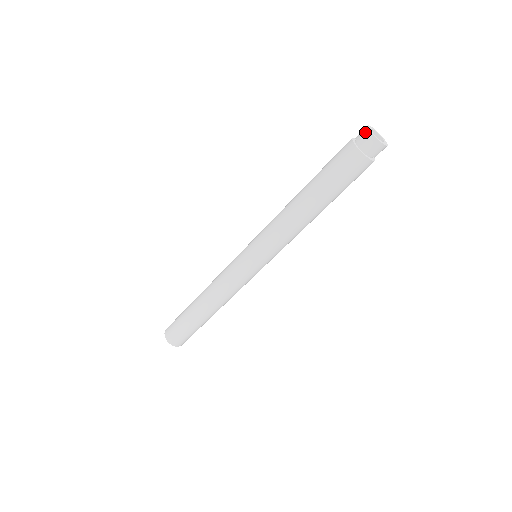
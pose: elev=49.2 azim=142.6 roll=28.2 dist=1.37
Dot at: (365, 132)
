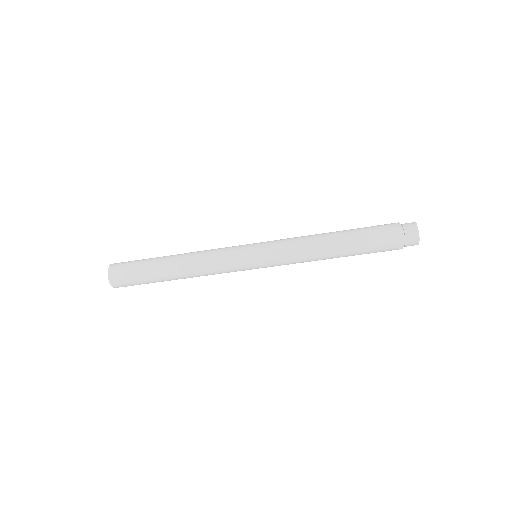
Dot at: (416, 239)
